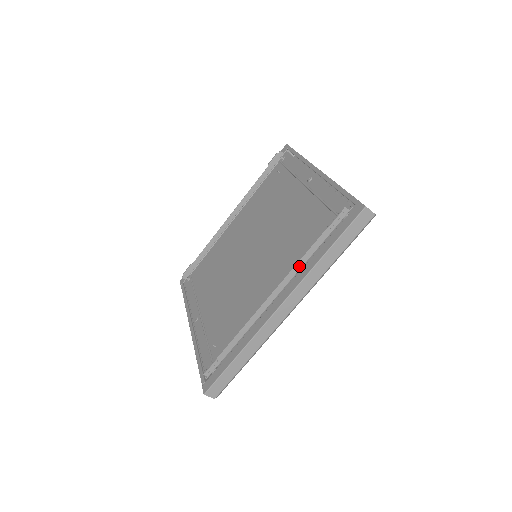
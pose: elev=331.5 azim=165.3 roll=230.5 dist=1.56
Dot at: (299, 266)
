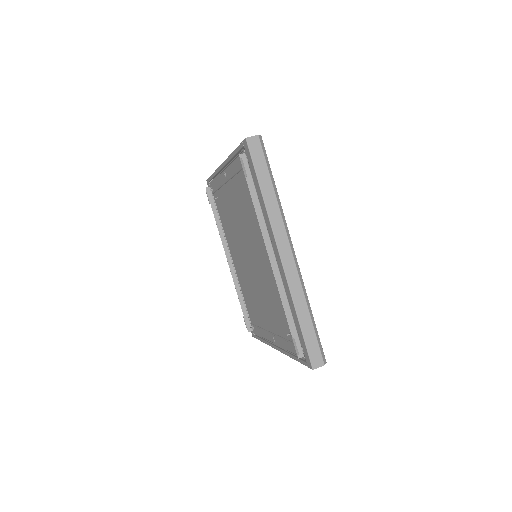
Dot at: (261, 220)
